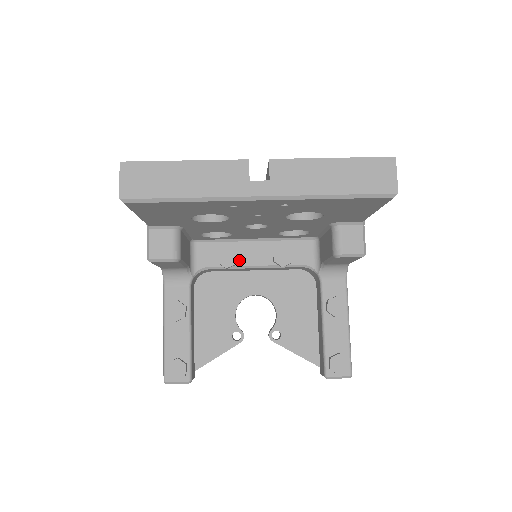
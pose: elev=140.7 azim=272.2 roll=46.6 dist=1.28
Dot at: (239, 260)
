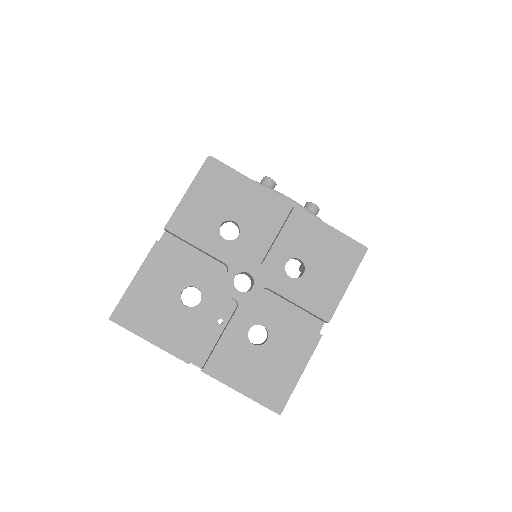
Dot at: occluded
